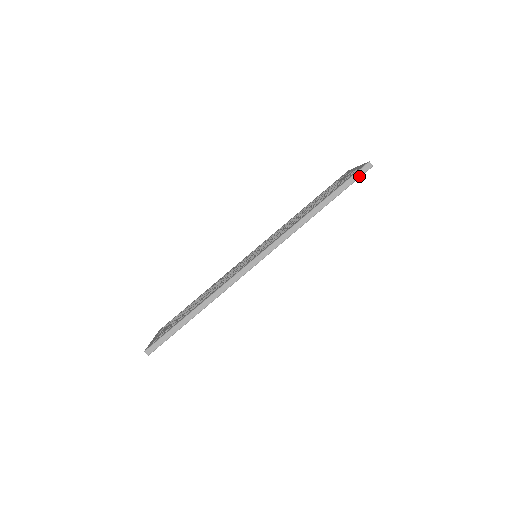
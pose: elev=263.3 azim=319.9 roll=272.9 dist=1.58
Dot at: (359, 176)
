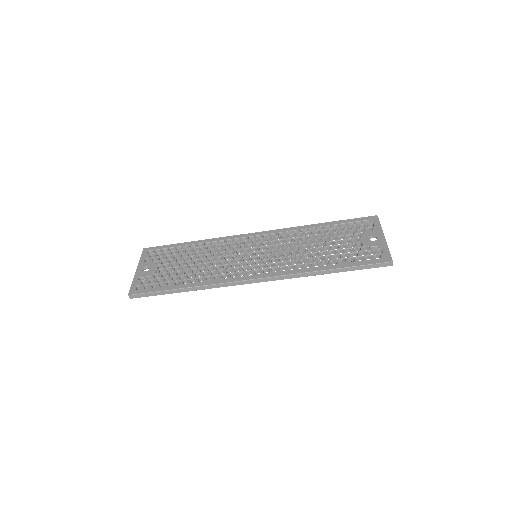
Dot at: (376, 267)
